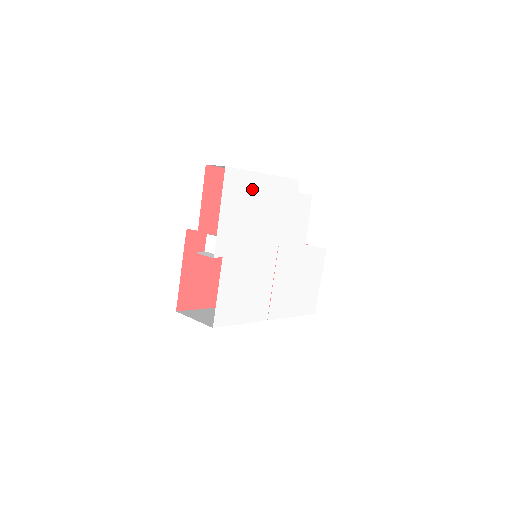
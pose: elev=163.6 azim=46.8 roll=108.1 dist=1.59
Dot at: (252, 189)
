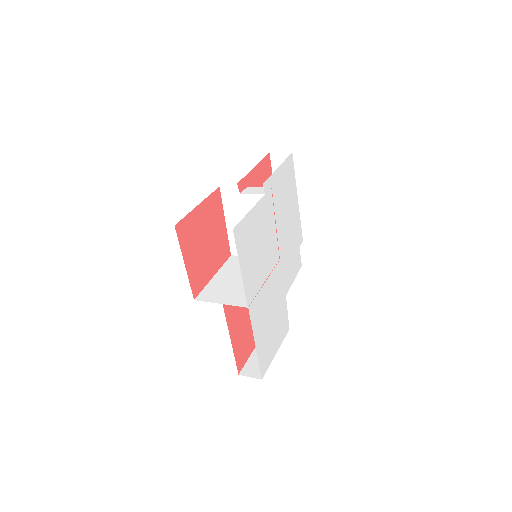
Dot at: (291, 192)
